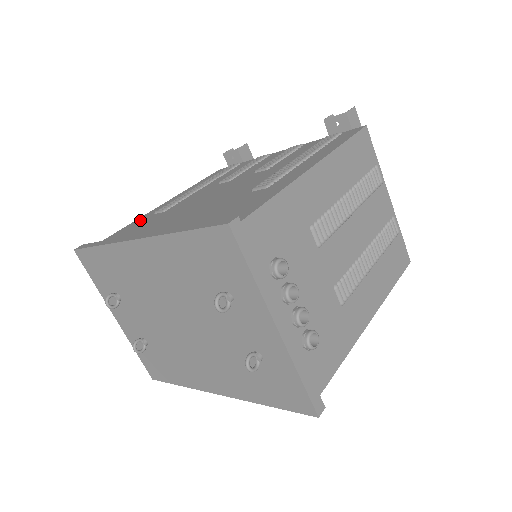
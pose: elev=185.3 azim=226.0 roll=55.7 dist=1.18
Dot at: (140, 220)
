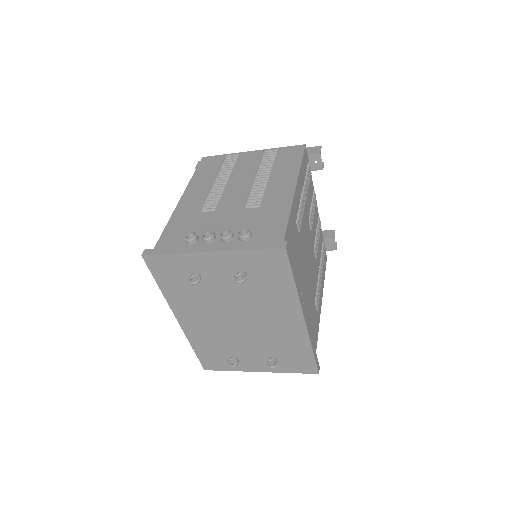
Dot at: occluded
